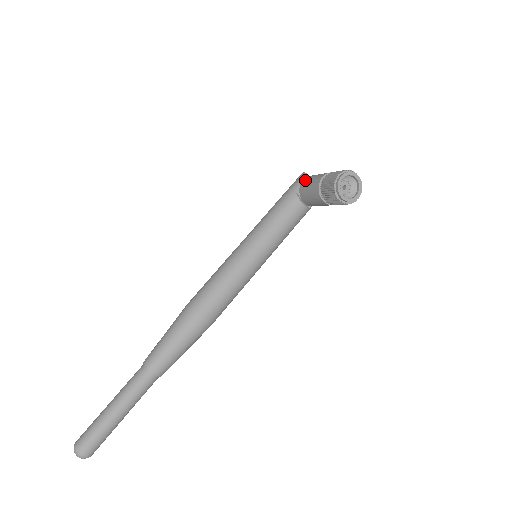
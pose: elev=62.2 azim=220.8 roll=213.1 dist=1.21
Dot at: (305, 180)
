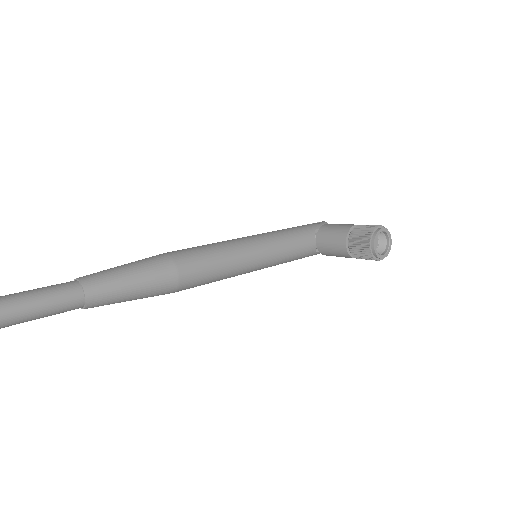
Dot at: occluded
